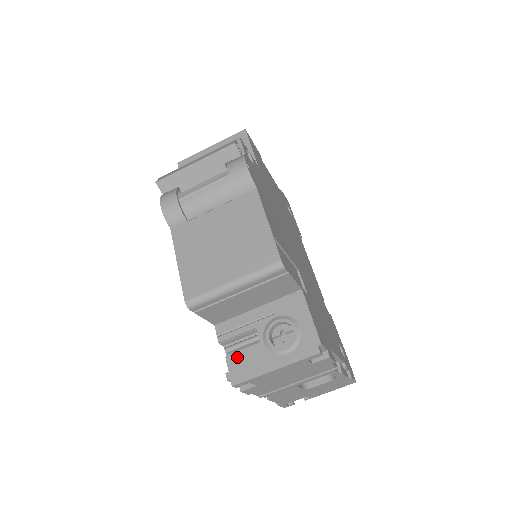
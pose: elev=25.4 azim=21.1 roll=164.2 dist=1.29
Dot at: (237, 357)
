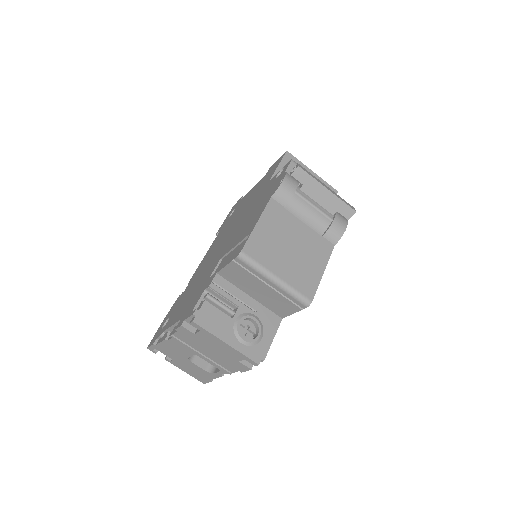
Dot at: (212, 309)
